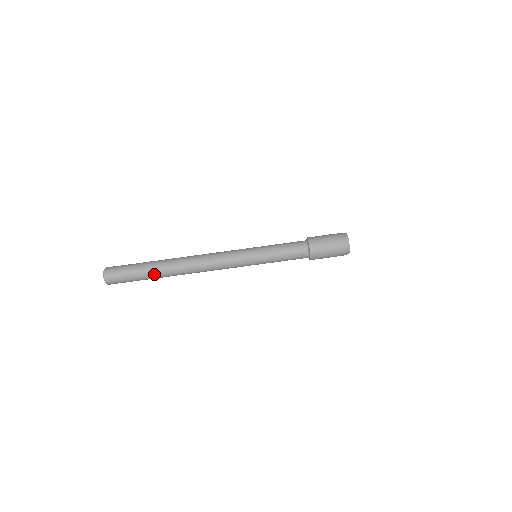
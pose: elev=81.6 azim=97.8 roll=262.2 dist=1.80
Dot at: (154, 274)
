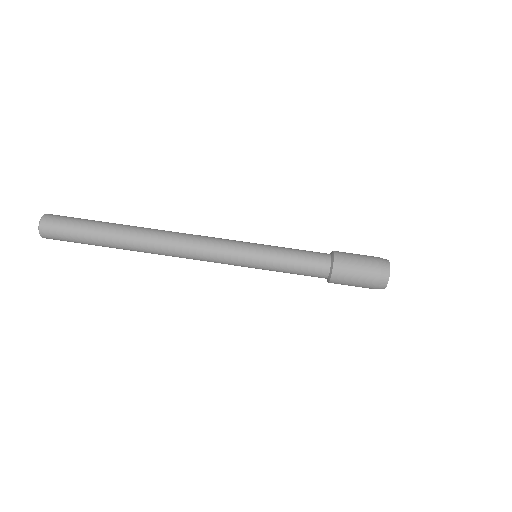
Dot at: (110, 247)
